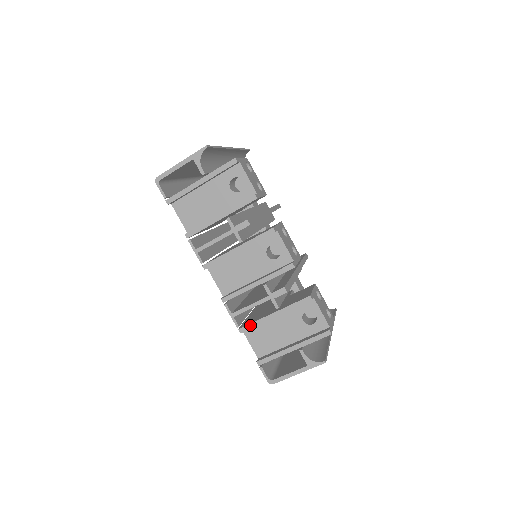
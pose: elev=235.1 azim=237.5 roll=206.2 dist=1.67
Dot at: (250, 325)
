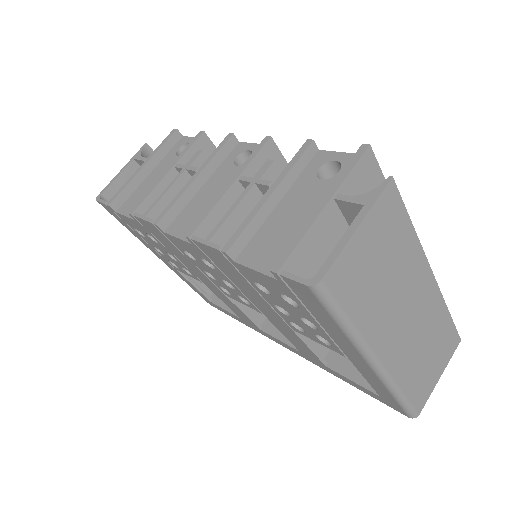
Dot at: (237, 231)
